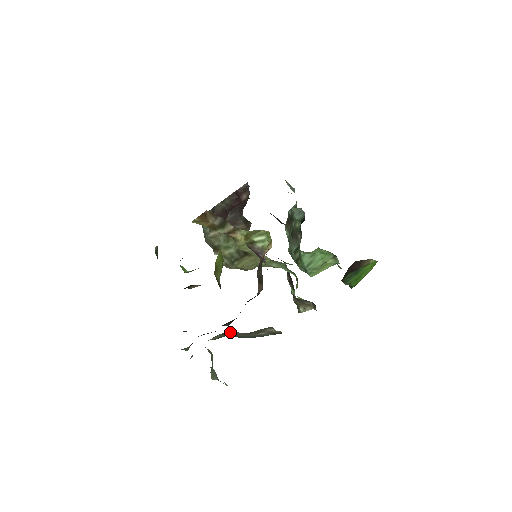
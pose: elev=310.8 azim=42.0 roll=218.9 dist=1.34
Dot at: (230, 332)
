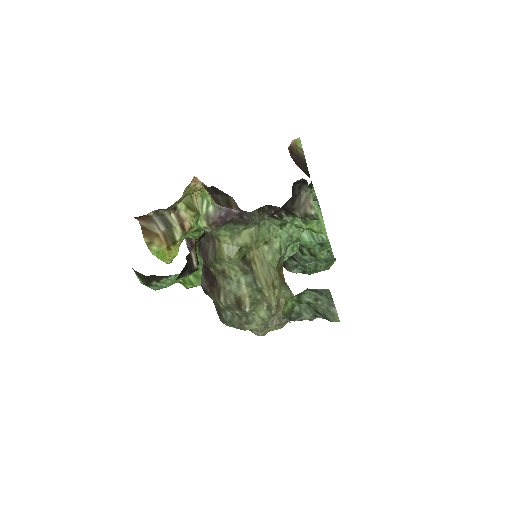
Dot at: occluded
